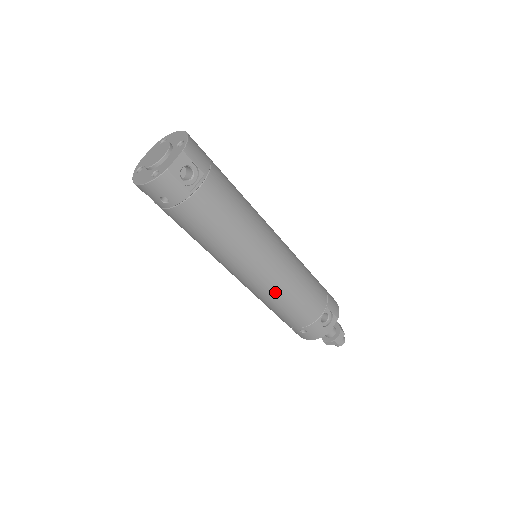
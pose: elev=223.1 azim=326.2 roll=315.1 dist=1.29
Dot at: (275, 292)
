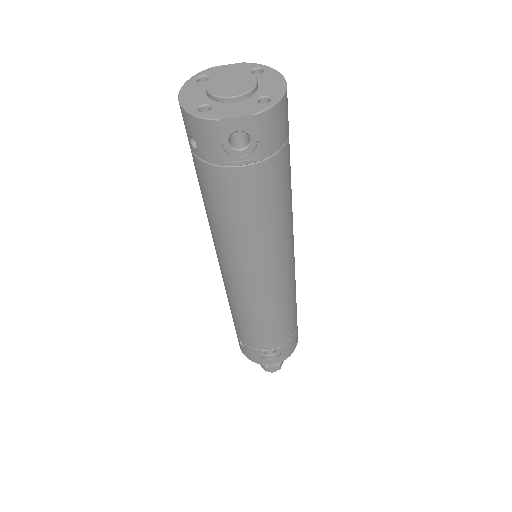
Dot at: (240, 304)
